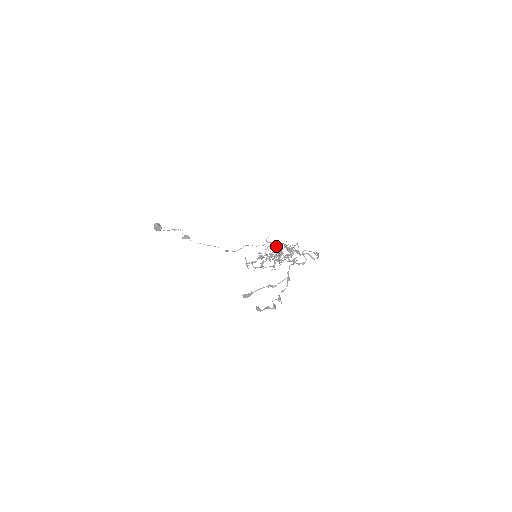
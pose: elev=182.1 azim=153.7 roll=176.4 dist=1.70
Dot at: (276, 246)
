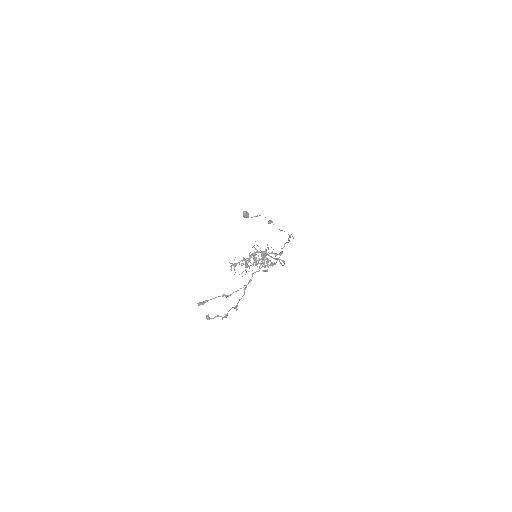
Dot at: occluded
